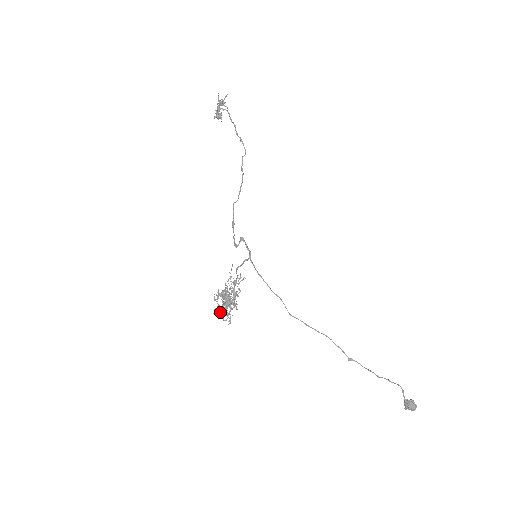
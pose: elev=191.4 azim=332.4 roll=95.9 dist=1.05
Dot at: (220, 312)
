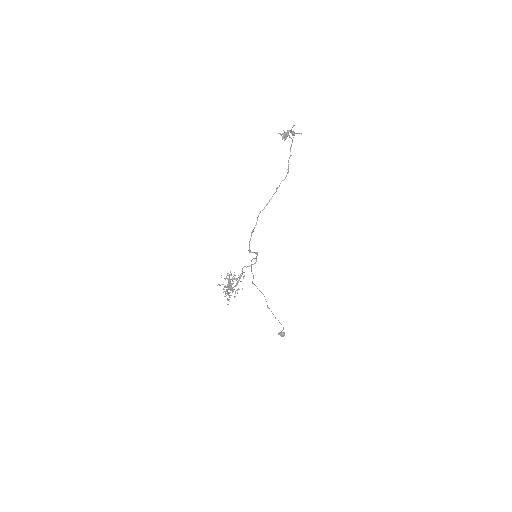
Dot at: (225, 294)
